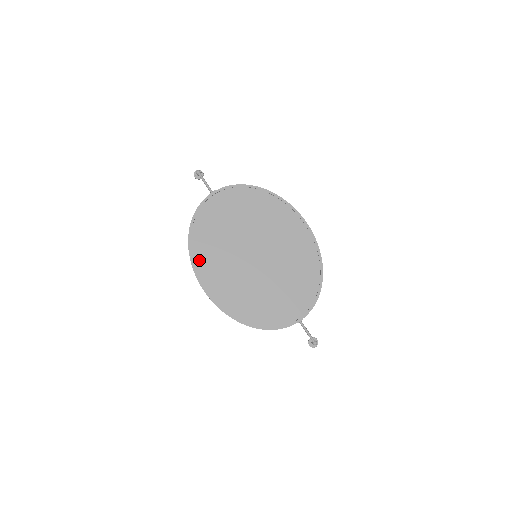
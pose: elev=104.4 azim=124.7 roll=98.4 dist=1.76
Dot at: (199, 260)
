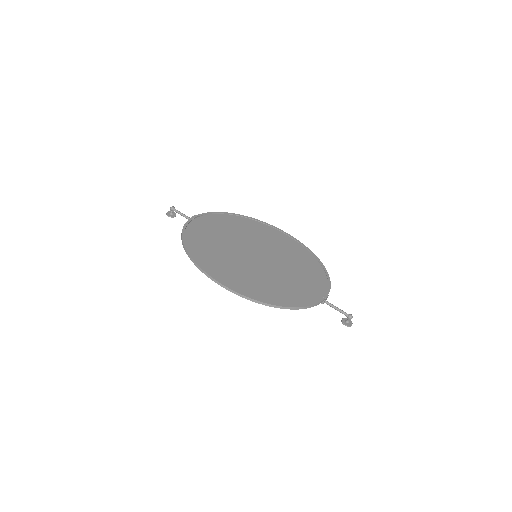
Dot at: (203, 261)
